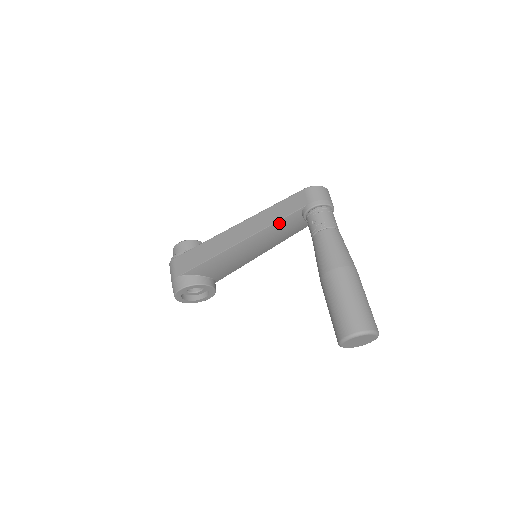
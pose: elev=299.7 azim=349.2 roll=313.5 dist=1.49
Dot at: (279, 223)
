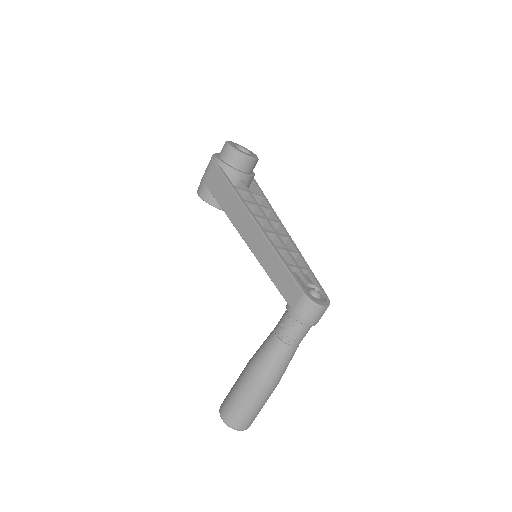
Dot at: (272, 279)
